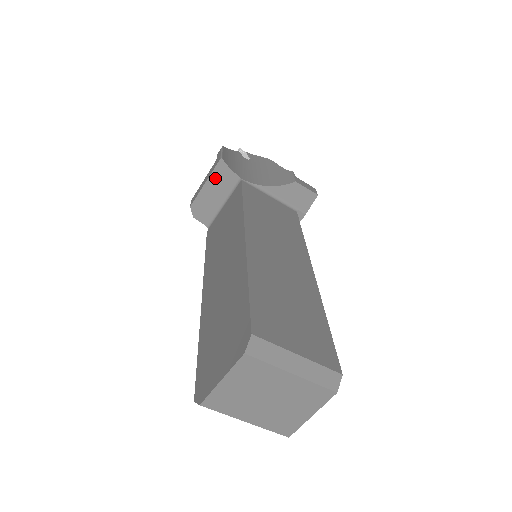
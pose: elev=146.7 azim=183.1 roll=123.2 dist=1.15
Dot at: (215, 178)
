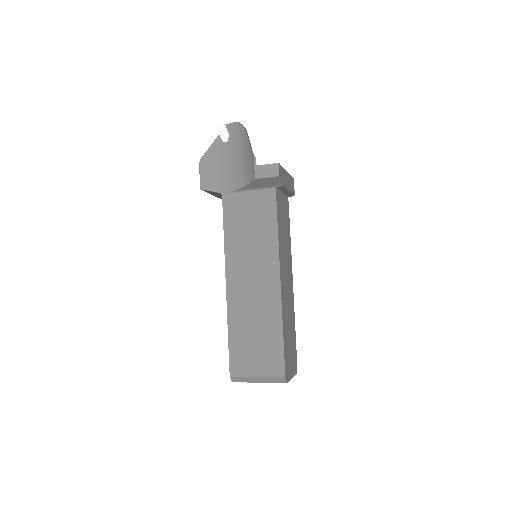
Dot at: (210, 193)
